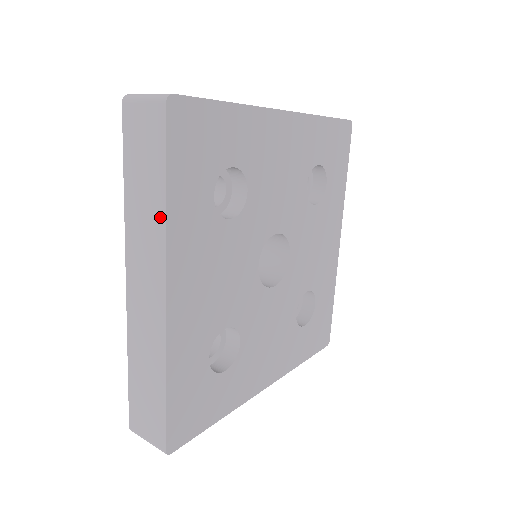
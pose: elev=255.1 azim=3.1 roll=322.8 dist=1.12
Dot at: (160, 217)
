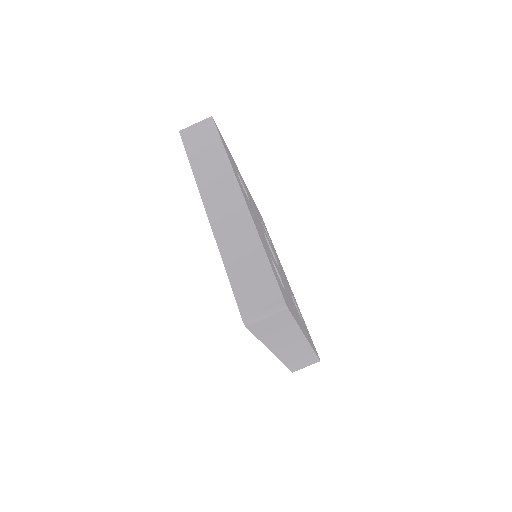
Dot at: (225, 163)
